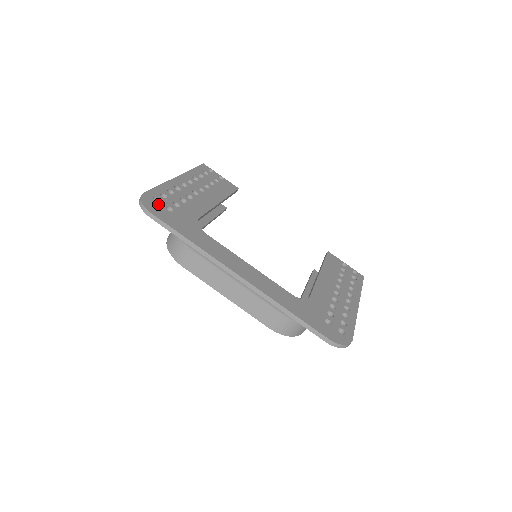
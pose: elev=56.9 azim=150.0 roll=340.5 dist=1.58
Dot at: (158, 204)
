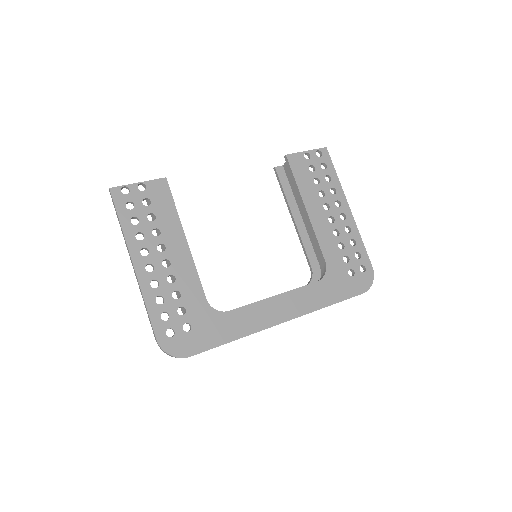
Dot at: (177, 337)
